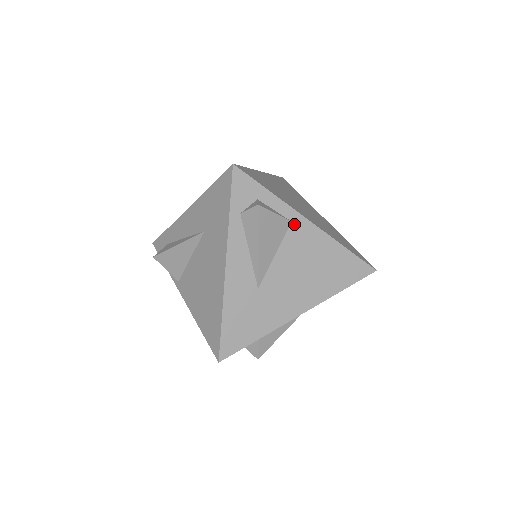
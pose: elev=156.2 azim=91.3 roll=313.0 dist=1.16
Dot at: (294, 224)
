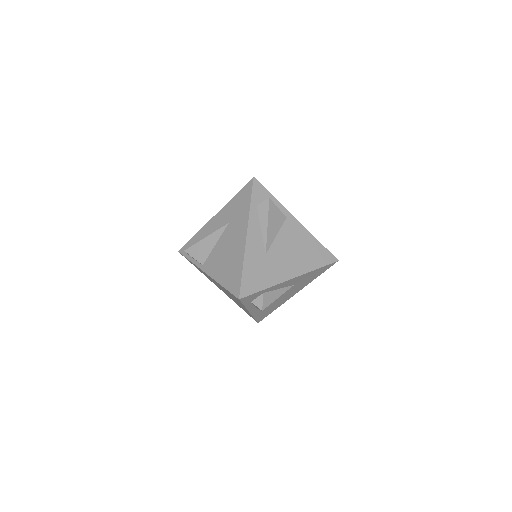
Dot at: (288, 219)
